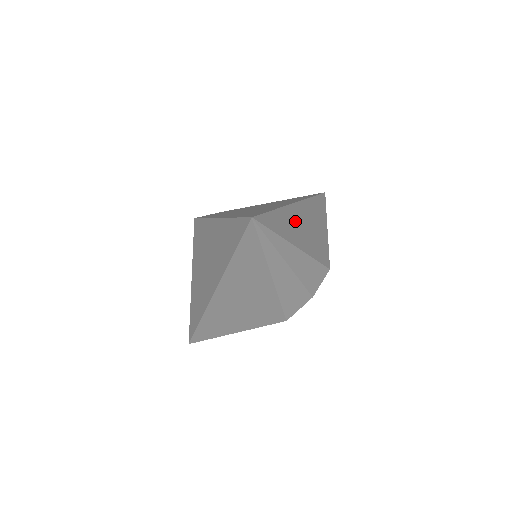
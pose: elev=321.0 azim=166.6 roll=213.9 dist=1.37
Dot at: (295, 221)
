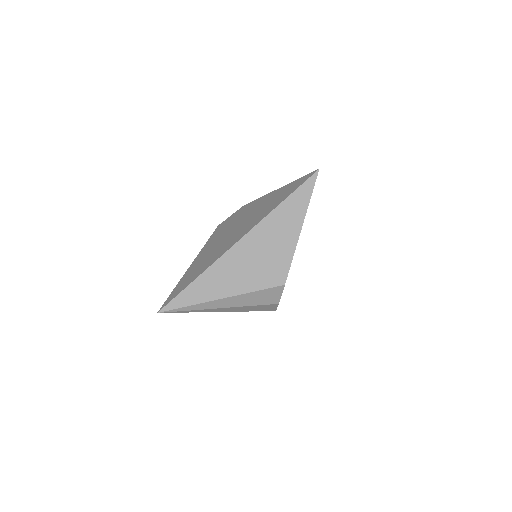
Dot at: (225, 271)
